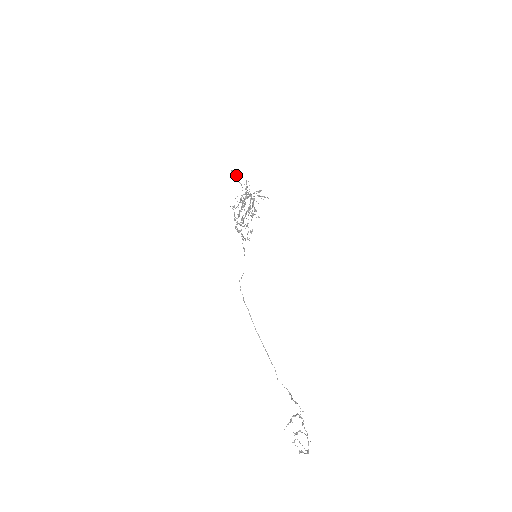
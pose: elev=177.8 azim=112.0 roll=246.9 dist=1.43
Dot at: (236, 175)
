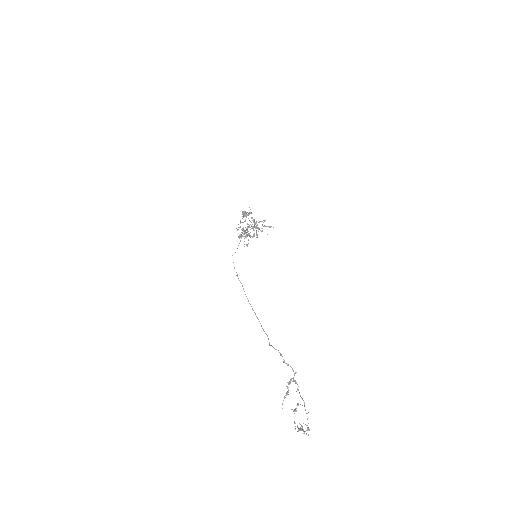
Dot at: (245, 213)
